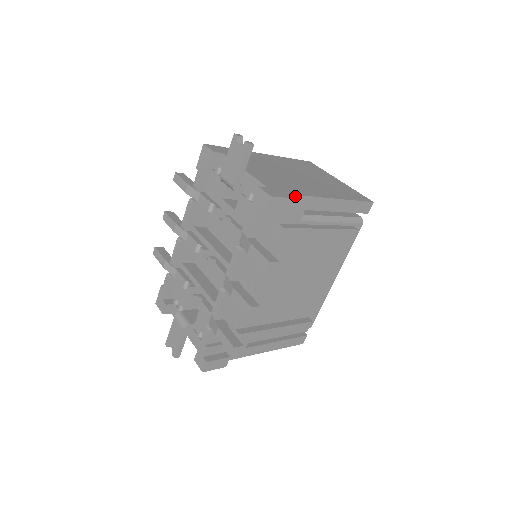
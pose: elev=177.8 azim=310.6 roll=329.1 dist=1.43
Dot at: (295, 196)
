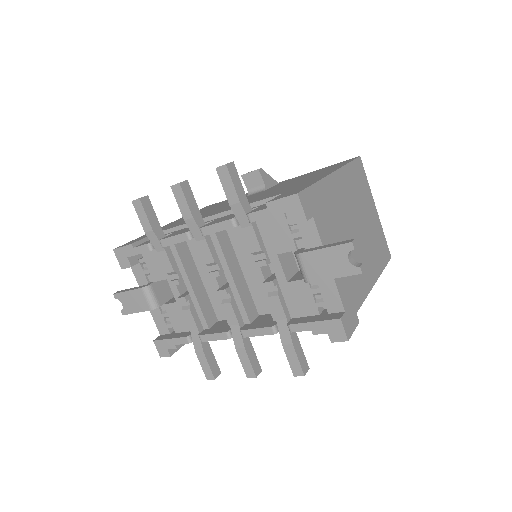
Dot at: (357, 309)
